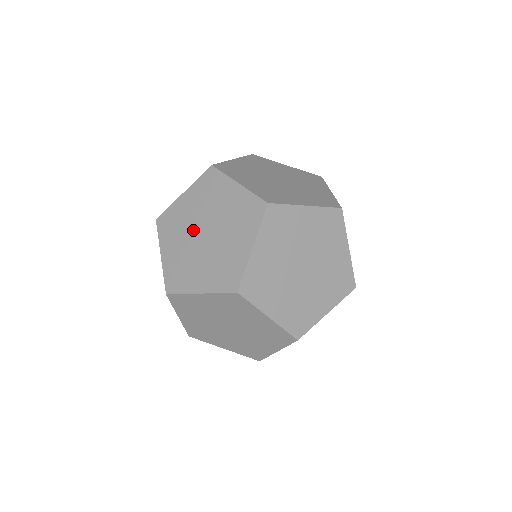
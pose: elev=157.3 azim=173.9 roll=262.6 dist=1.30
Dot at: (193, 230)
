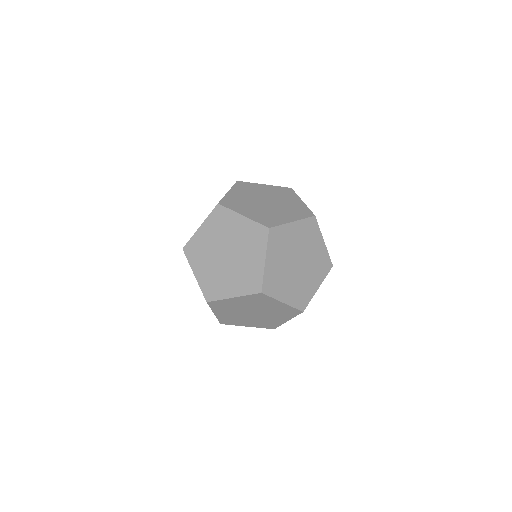
Dot at: occluded
